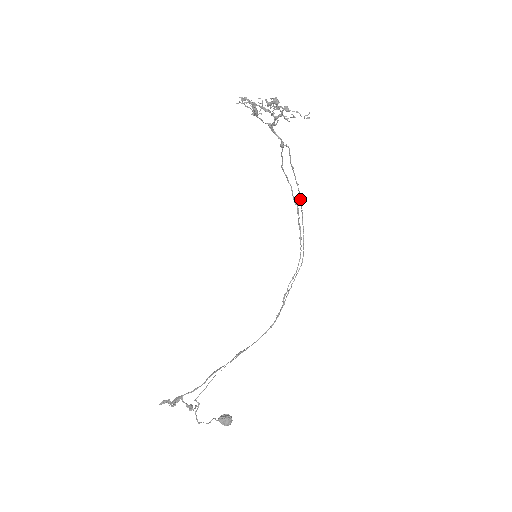
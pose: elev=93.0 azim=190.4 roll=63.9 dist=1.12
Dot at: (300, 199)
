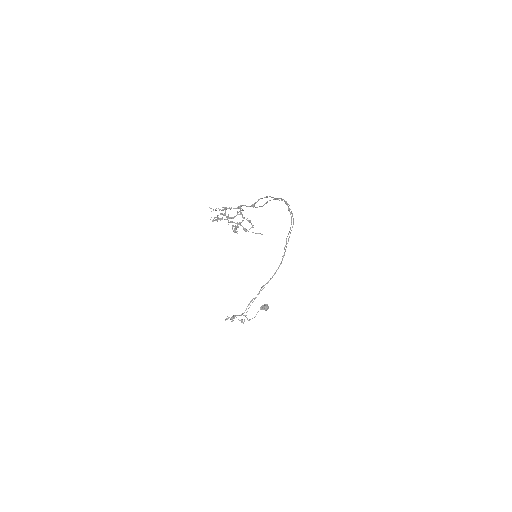
Dot at: occluded
